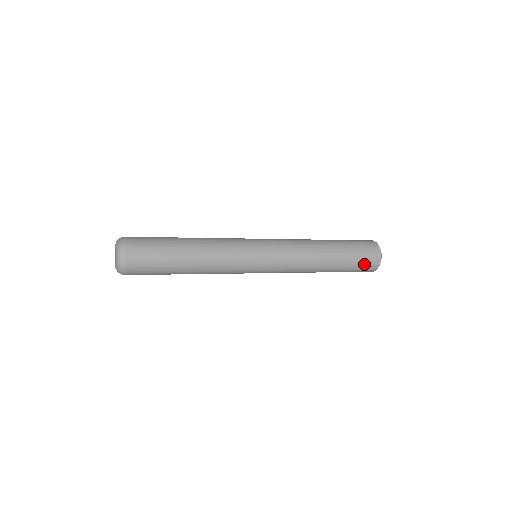
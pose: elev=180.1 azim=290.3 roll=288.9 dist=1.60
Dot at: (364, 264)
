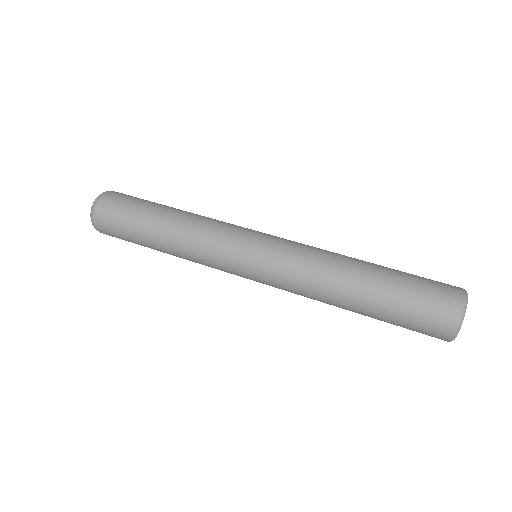
Dot at: (420, 326)
